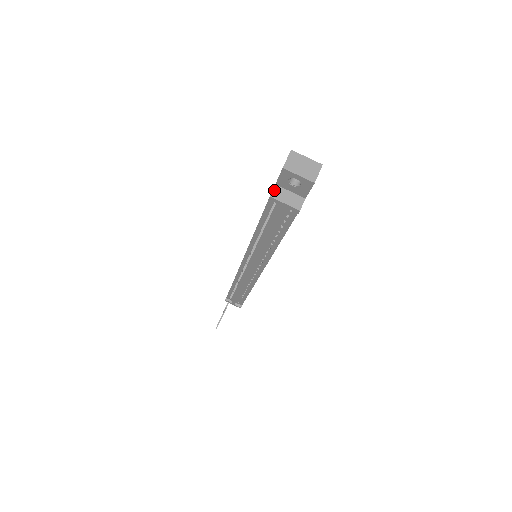
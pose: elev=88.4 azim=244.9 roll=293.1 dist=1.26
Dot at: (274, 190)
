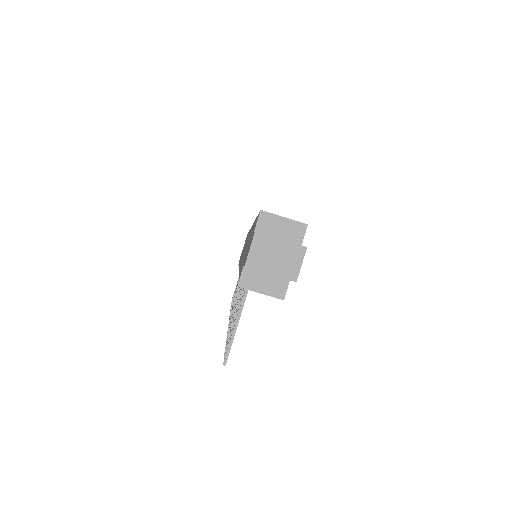
Dot at: (243, 275)
